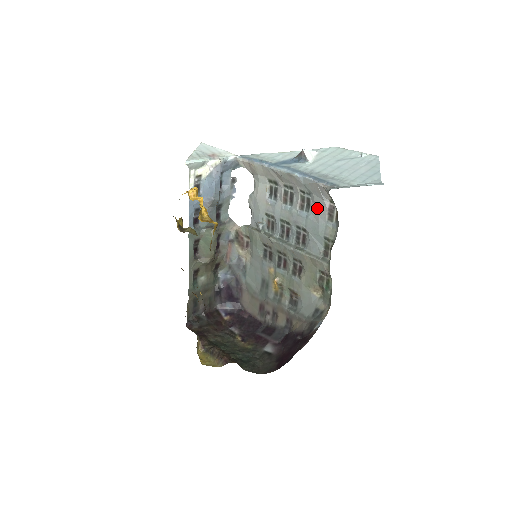
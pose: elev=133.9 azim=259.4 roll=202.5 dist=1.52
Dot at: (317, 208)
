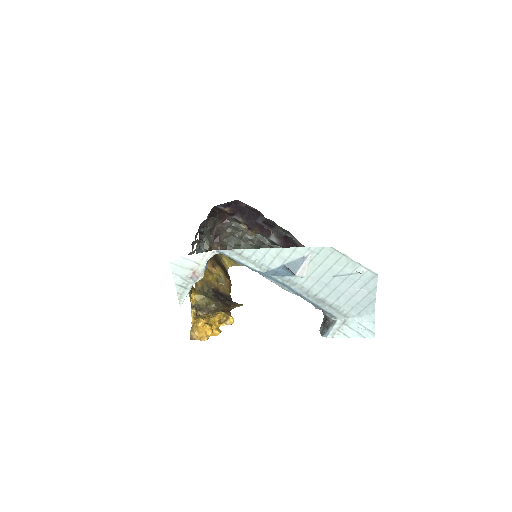
Dot at: occluded
